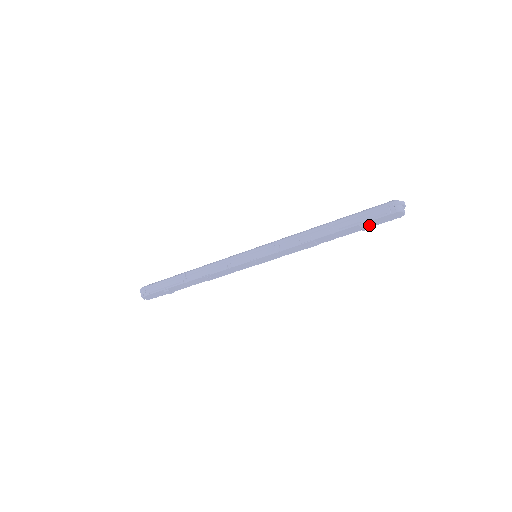
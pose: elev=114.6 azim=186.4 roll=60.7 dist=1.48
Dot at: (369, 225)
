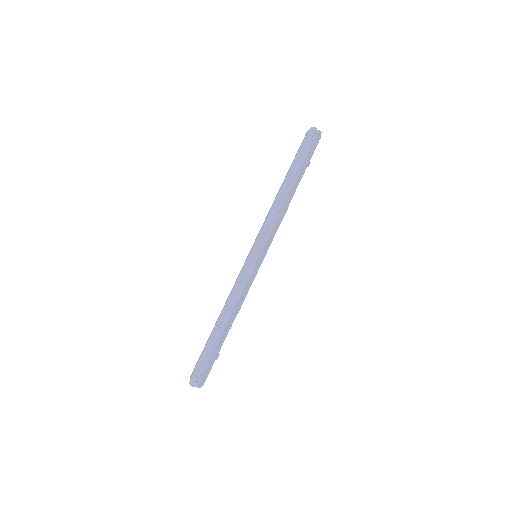
Dot at: (308, 160)
